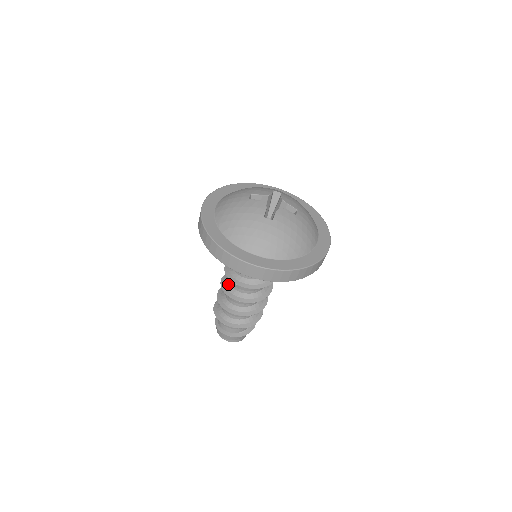
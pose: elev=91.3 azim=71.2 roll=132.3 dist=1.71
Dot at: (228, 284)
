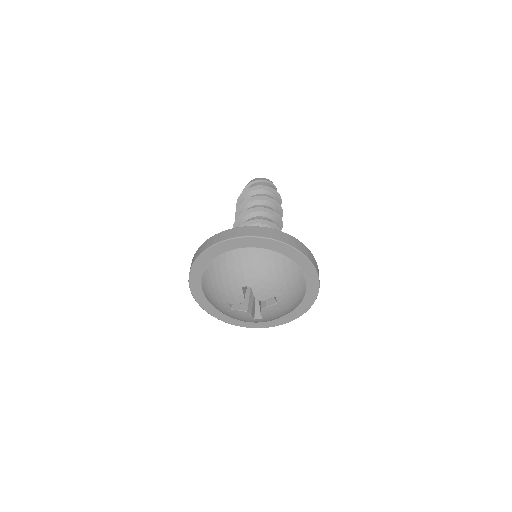
Dot at: (245, 219)
